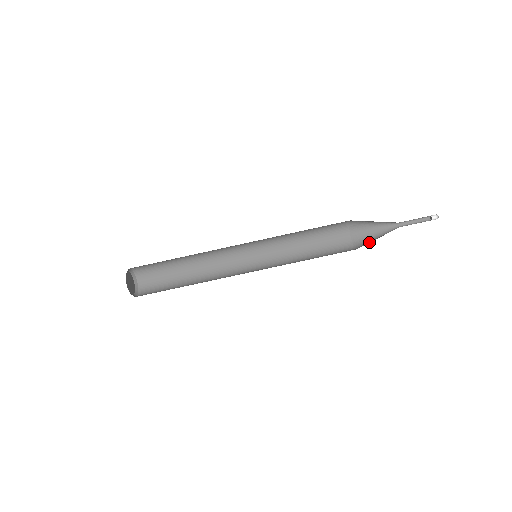
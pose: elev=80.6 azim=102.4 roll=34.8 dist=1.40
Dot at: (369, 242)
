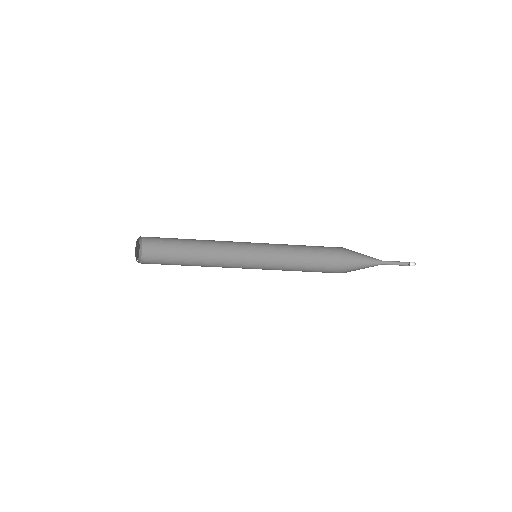
Dot at: (352, 263)
